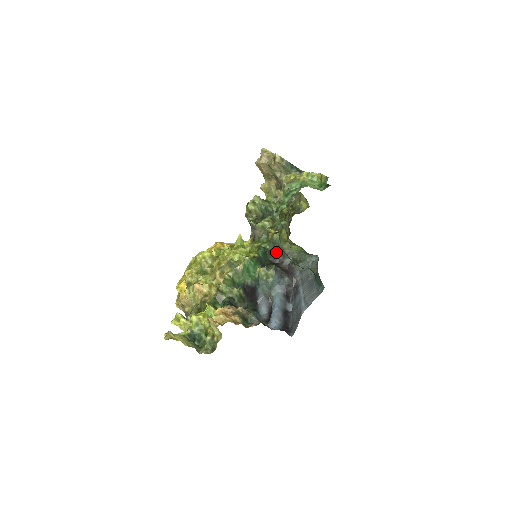
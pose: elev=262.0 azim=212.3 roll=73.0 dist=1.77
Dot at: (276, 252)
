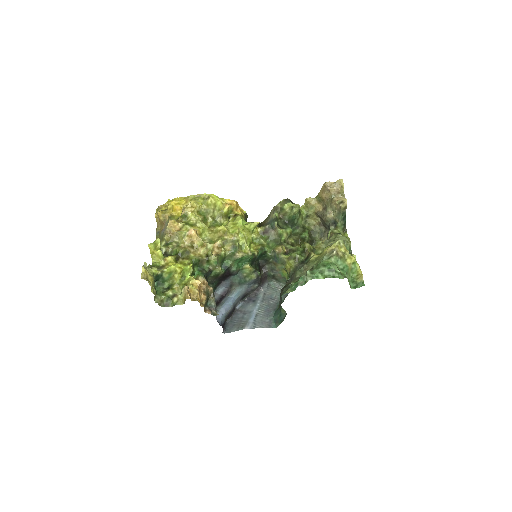
Dot at: (269, 260)
